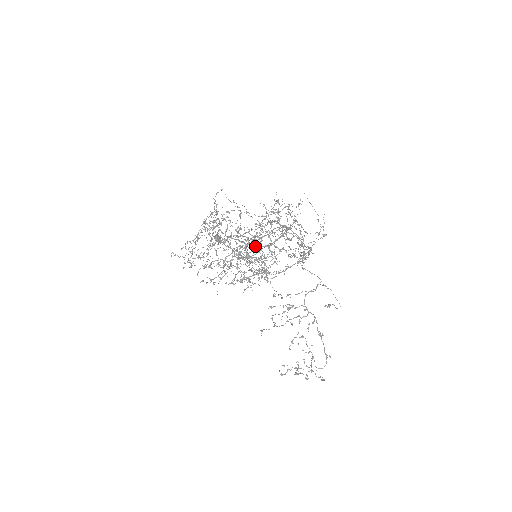
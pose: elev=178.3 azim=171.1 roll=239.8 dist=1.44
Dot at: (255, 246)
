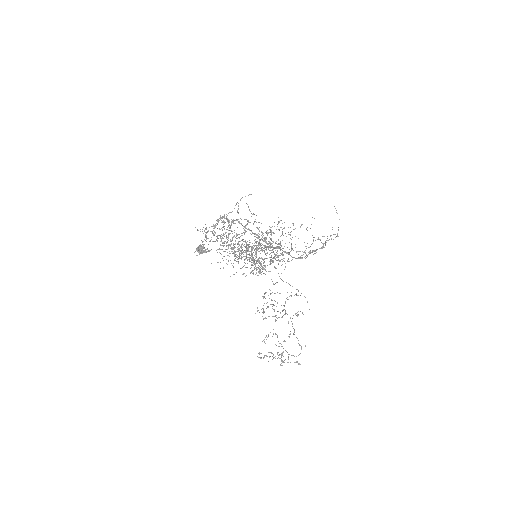
Dot at: (266, 243)
